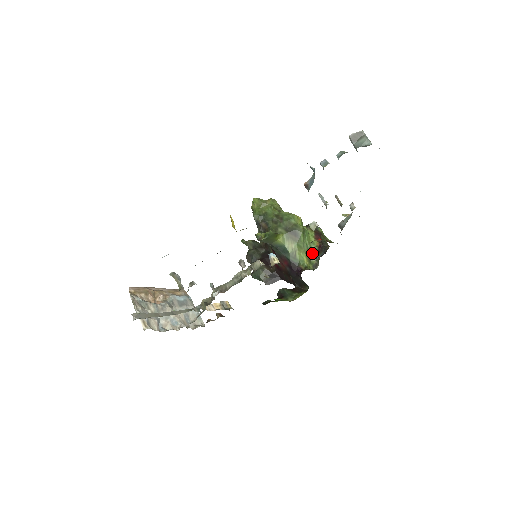
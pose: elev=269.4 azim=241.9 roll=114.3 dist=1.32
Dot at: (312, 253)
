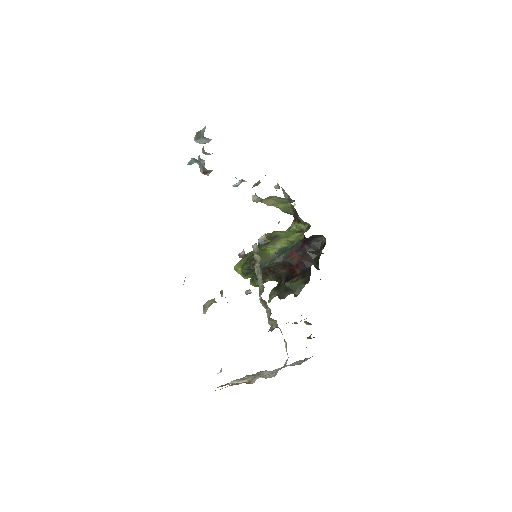
Dot at: (298, 229)
